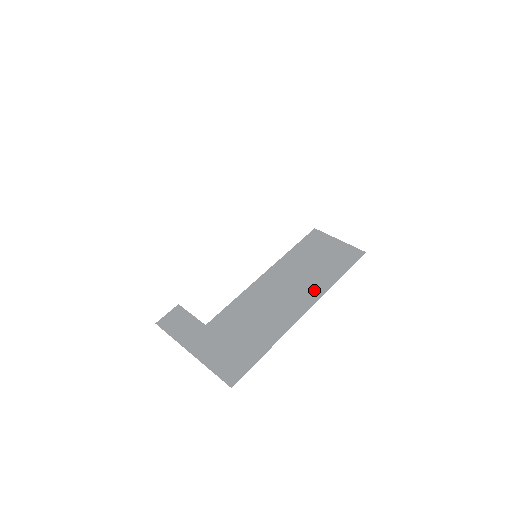
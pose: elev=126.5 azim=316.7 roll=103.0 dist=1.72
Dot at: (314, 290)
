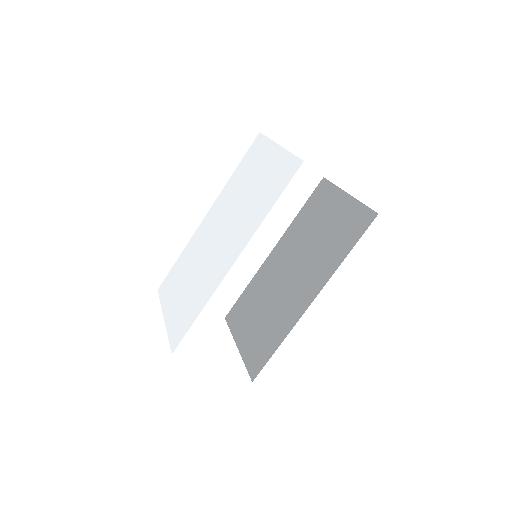
Dot at: (324, 273)
